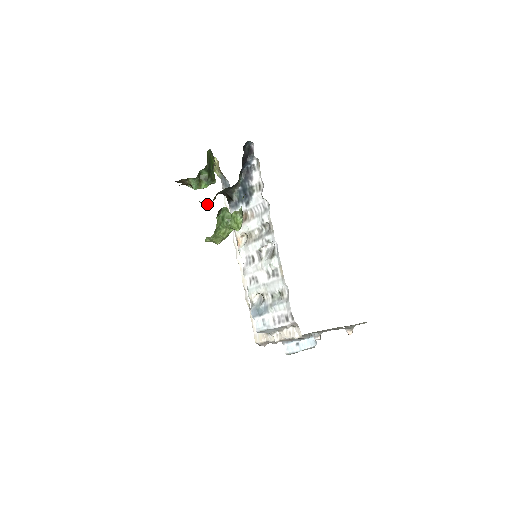
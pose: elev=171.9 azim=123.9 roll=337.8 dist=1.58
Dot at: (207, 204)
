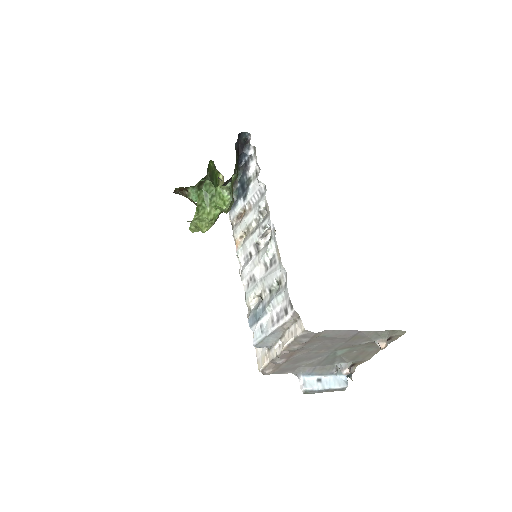
Dot at: occluded
